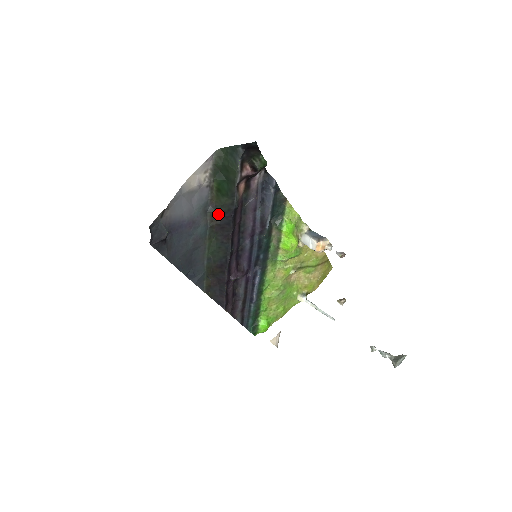
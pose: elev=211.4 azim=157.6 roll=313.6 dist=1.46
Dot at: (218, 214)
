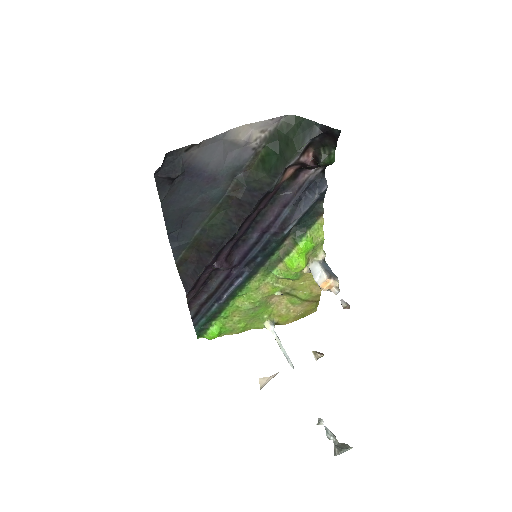
Dot at: (245, 187)
